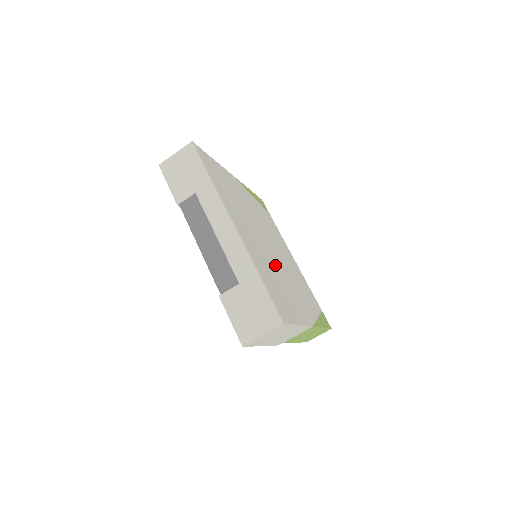
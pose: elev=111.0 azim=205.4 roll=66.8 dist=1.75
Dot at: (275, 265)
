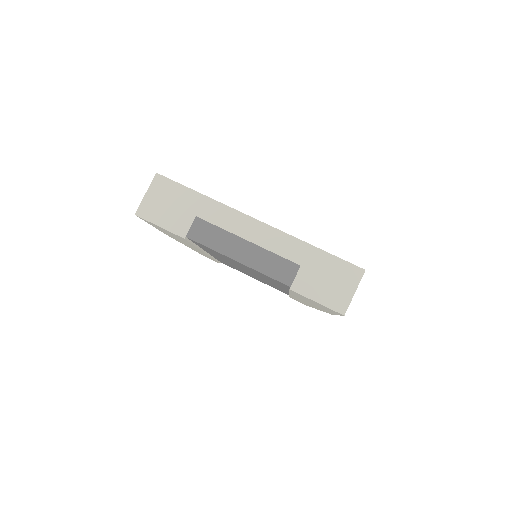
Dot at: occluded
